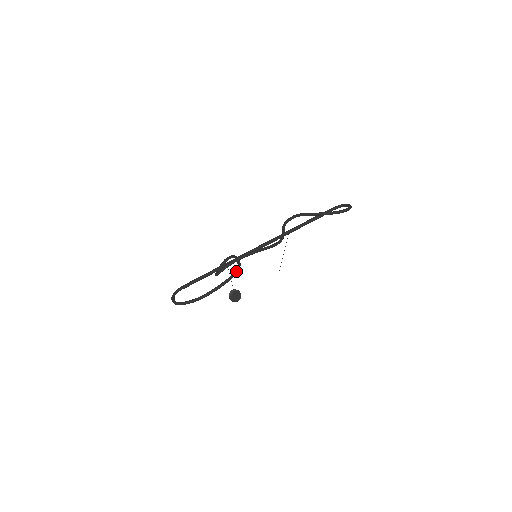
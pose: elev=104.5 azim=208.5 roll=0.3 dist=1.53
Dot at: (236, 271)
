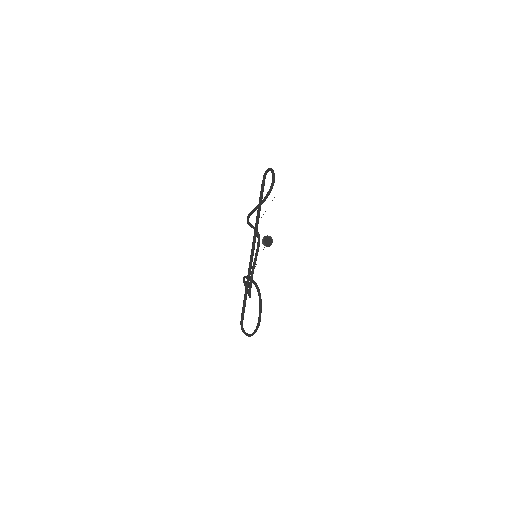
Dot at: (258, 291)
